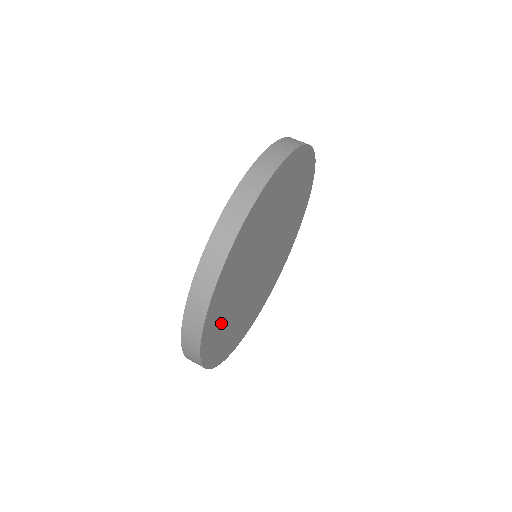
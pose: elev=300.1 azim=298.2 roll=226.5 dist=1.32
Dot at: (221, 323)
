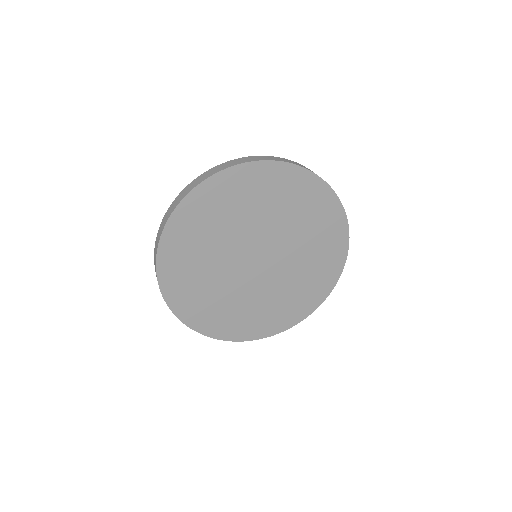
Dot at: (190, 248)
